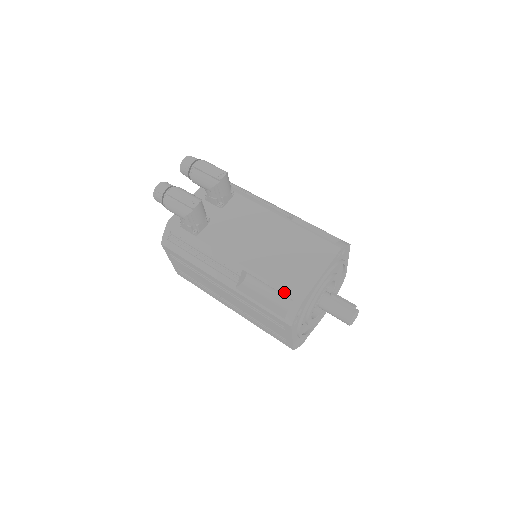
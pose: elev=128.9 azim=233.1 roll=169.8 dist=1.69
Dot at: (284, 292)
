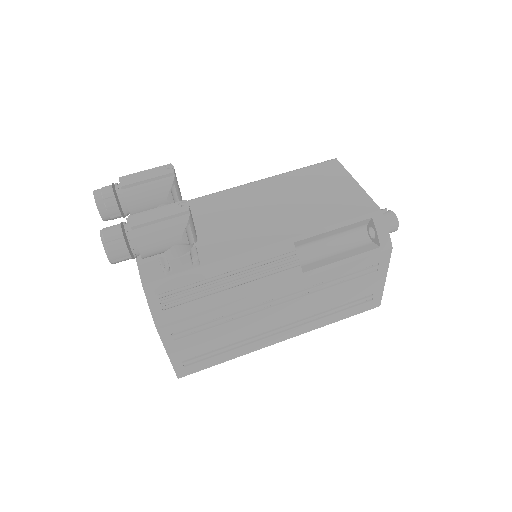
Dot at: (356, 219)
